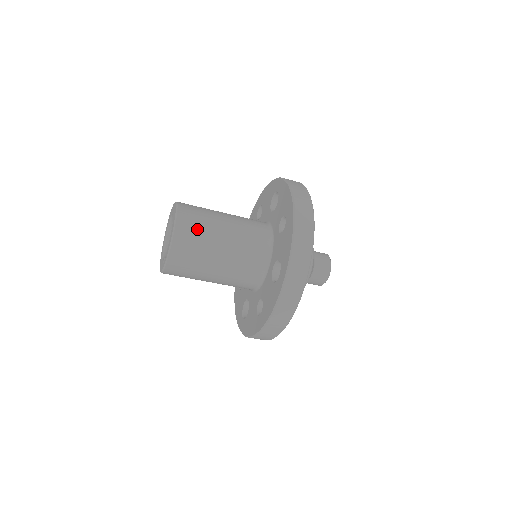
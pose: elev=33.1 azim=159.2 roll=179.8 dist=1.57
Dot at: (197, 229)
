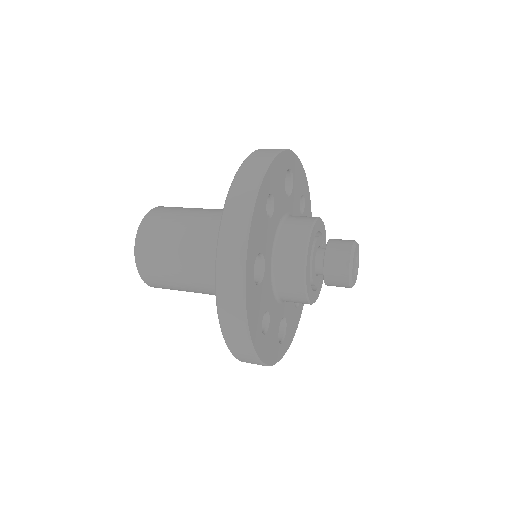
Dot at: (160, 230)
